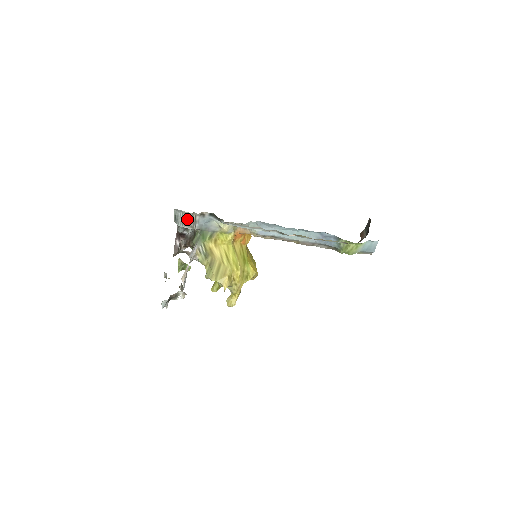
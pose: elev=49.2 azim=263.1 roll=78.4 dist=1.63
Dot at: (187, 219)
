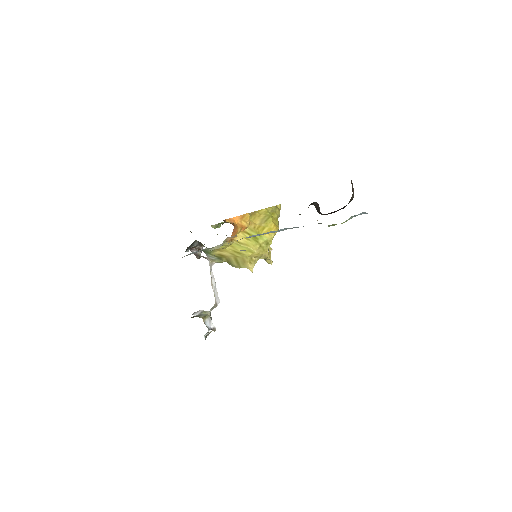
Dot at: occluded
